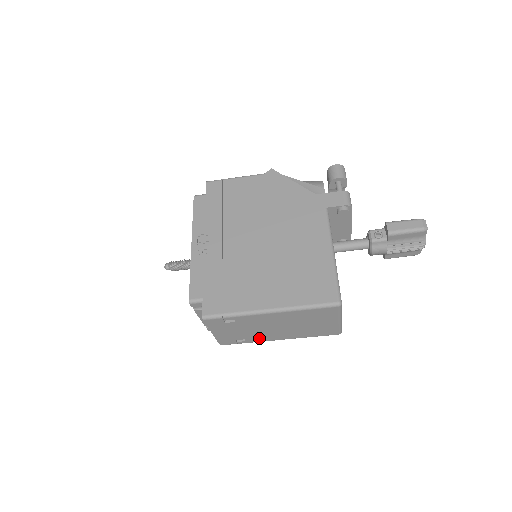
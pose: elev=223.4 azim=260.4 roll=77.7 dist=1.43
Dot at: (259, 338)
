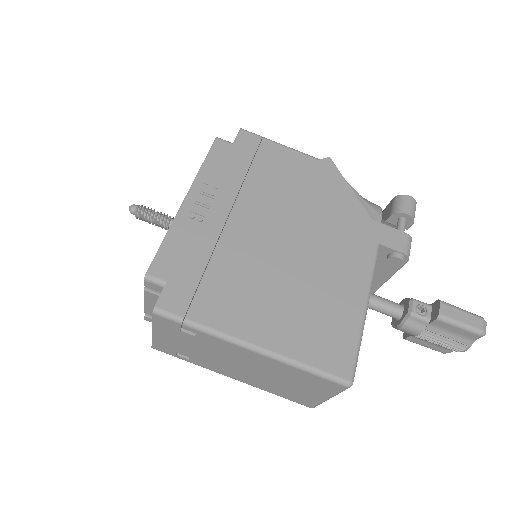
Dot at: (209, 365)
